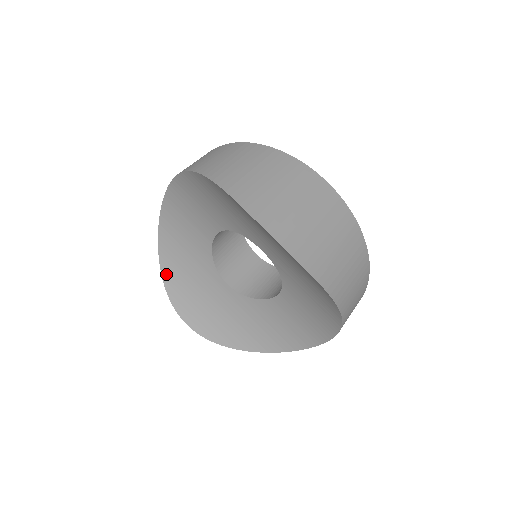
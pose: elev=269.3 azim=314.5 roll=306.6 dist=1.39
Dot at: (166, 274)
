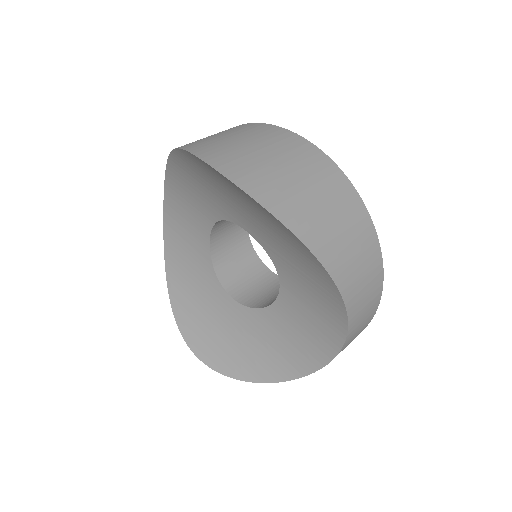
Dot at: (174, 299)
